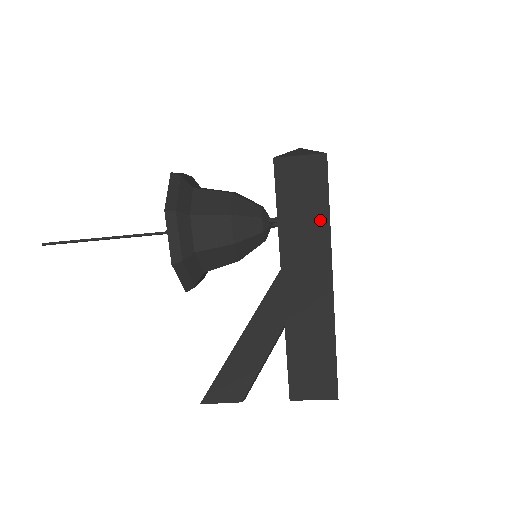
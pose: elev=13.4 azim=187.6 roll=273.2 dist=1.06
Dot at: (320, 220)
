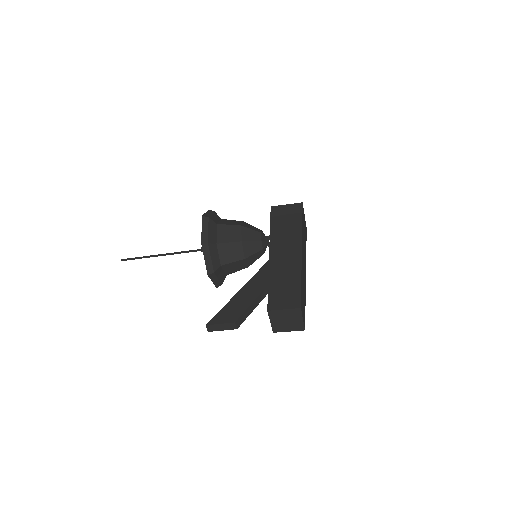
Dot at: (296, 228)
